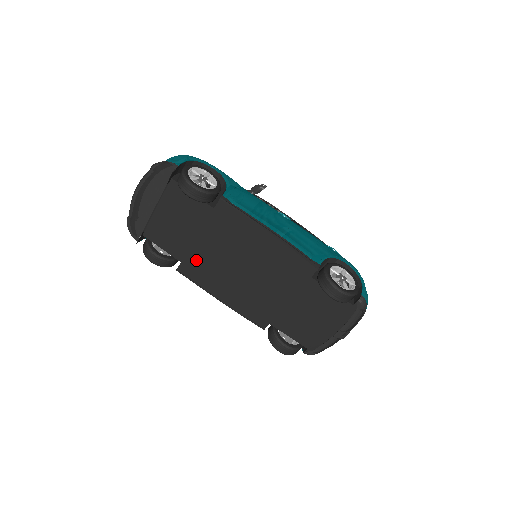
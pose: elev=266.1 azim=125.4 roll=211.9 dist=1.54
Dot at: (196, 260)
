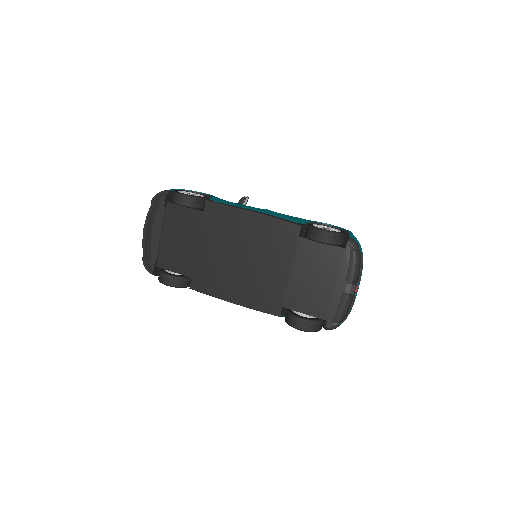
Dot at: (203, 269)
